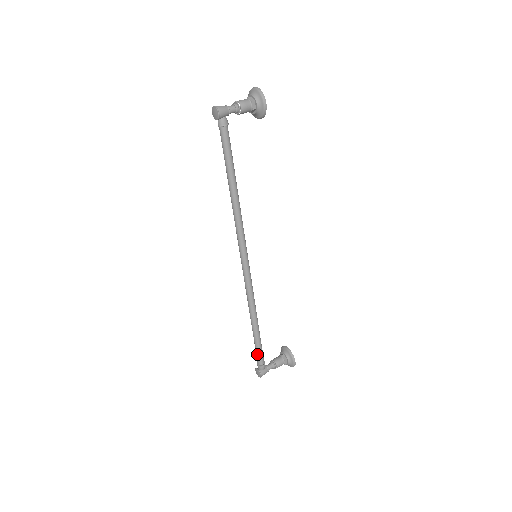
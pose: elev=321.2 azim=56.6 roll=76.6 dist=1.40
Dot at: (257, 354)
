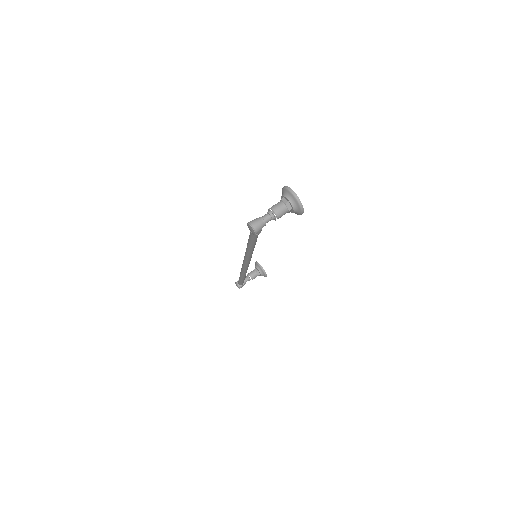
Dot at: (240, 283)
